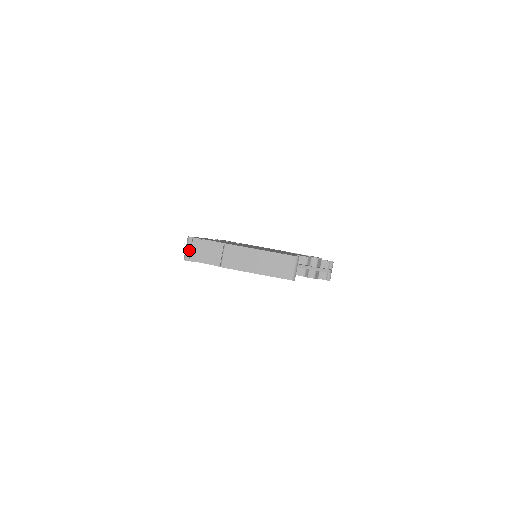
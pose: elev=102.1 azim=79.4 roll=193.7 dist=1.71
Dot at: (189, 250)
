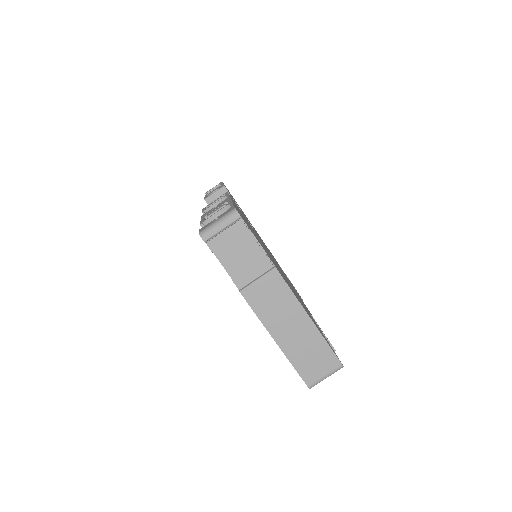
Dot at: (220, 229)
